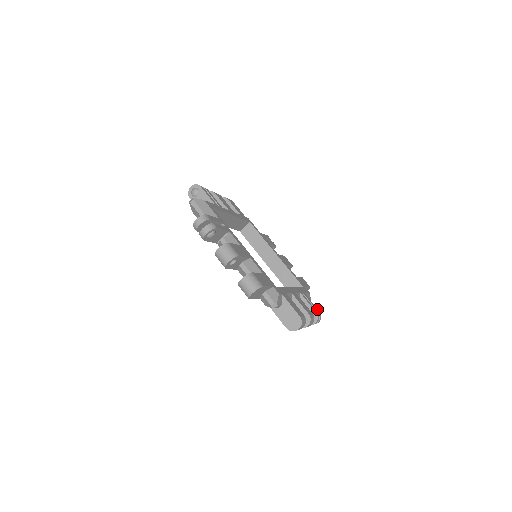
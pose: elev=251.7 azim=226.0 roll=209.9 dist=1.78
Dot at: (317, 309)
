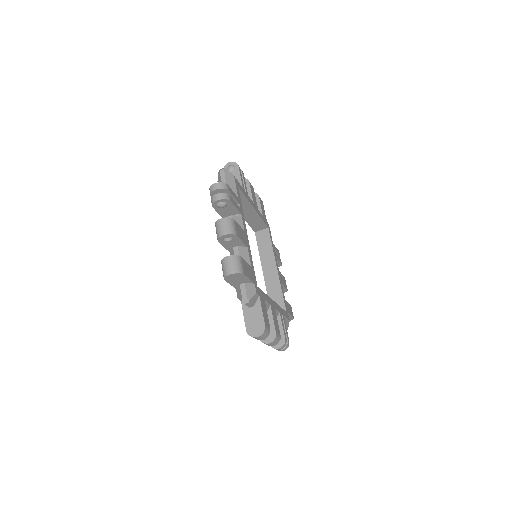
Dot at: (288, 337)
